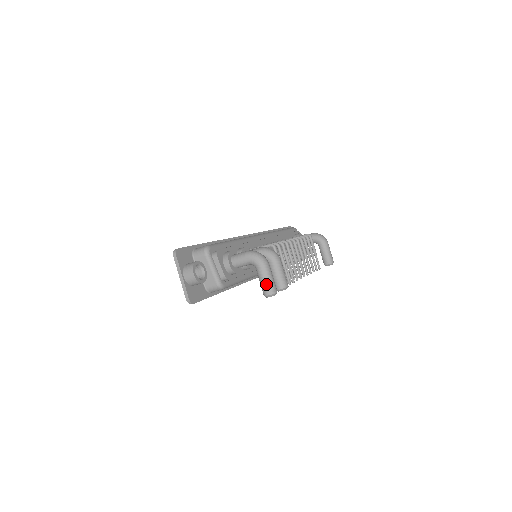
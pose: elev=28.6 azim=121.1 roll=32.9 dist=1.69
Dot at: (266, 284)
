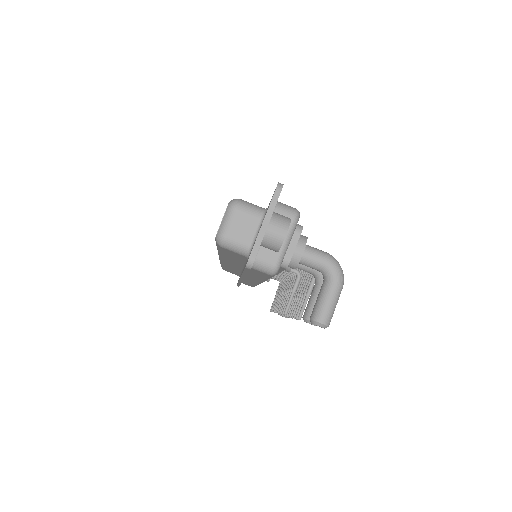
Dot at: (329, 308)
